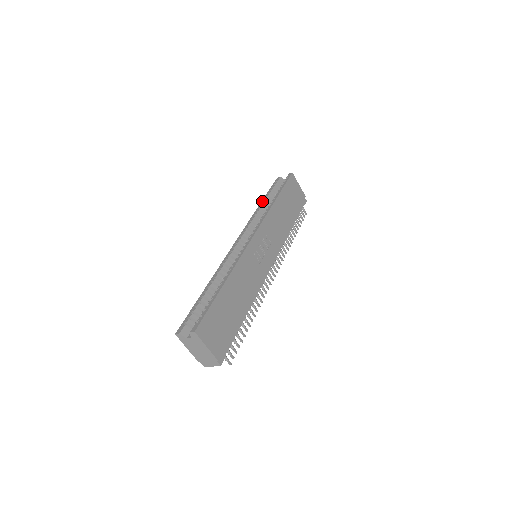
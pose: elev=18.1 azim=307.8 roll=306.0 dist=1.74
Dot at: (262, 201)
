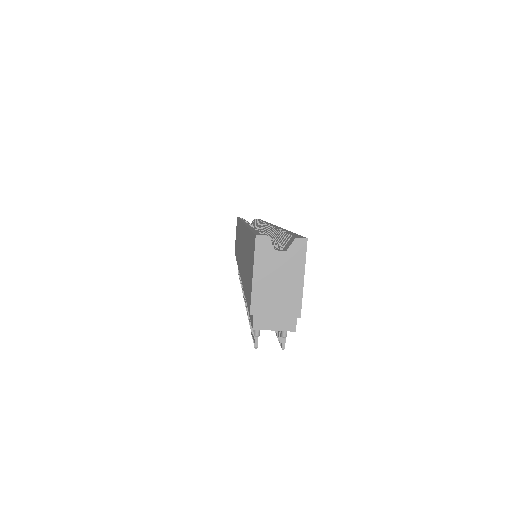
Dot at: occluded
